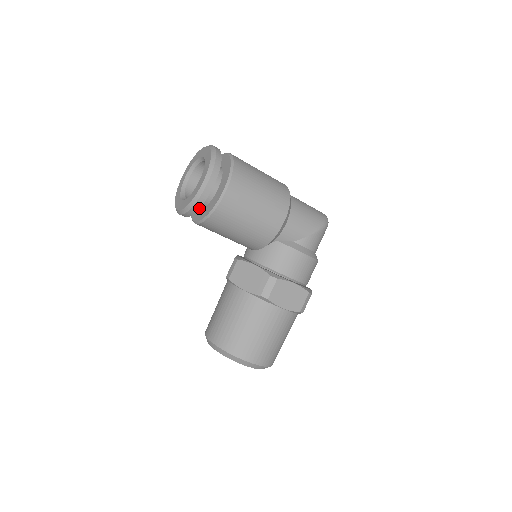
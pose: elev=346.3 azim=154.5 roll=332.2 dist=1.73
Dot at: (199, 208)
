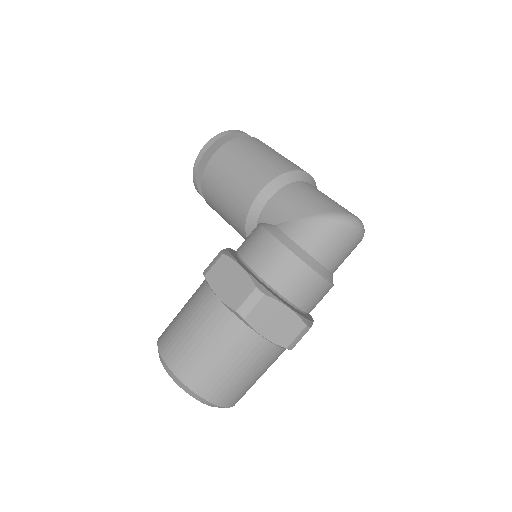
Dot at: (196, 175)
